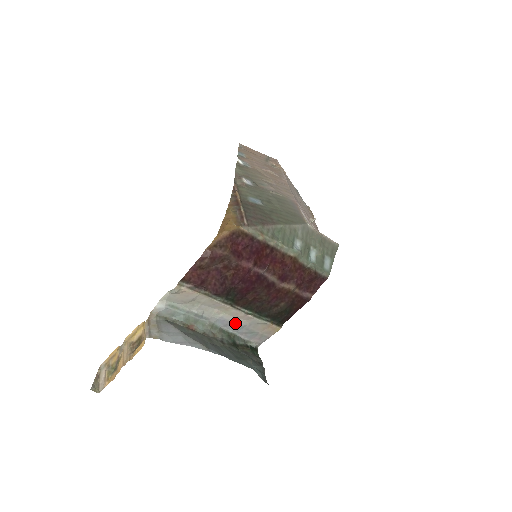
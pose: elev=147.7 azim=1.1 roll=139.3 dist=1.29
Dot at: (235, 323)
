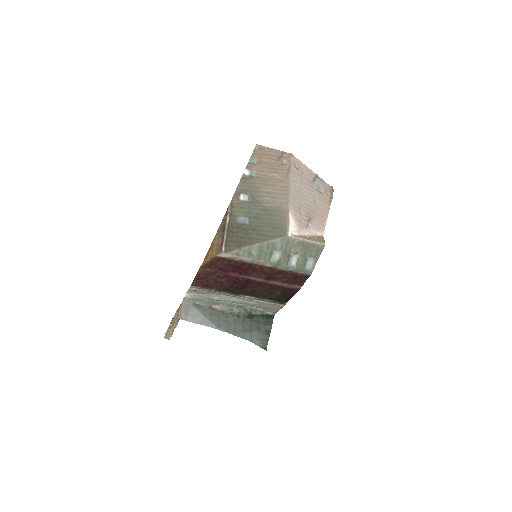
Dot at: (247, 303)
